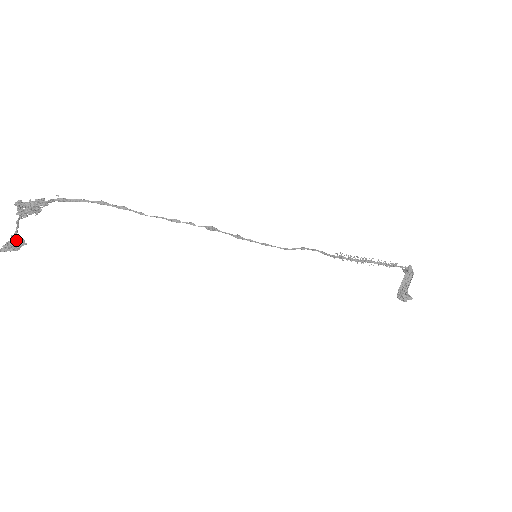
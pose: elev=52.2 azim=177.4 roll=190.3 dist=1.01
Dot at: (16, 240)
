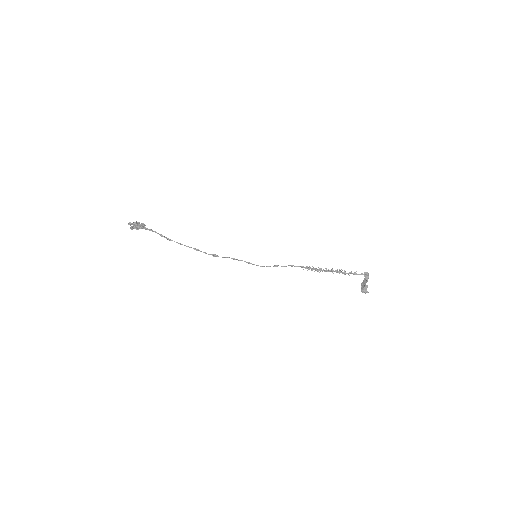
Dot at: occluded
